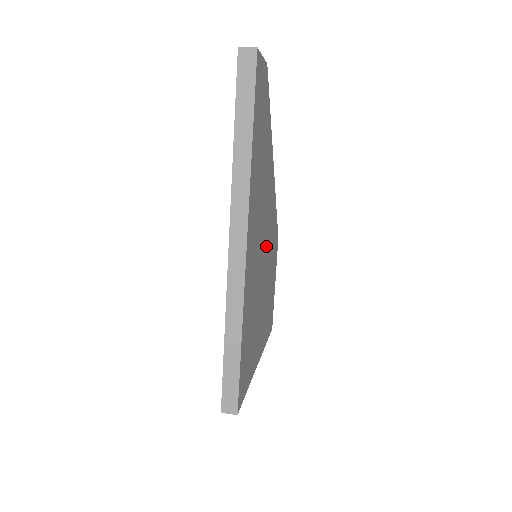
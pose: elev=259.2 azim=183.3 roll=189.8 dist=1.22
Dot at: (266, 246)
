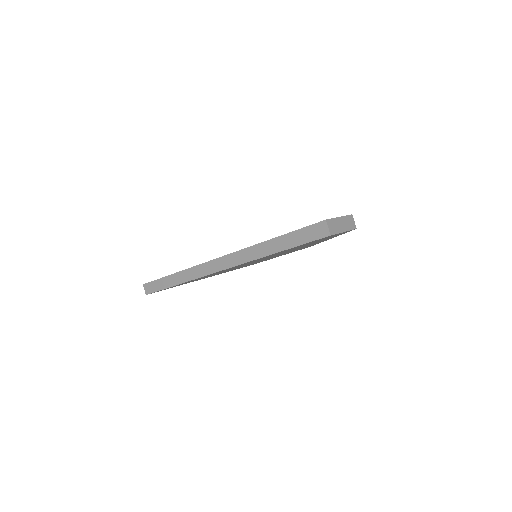
Dot at: (271, 257)
